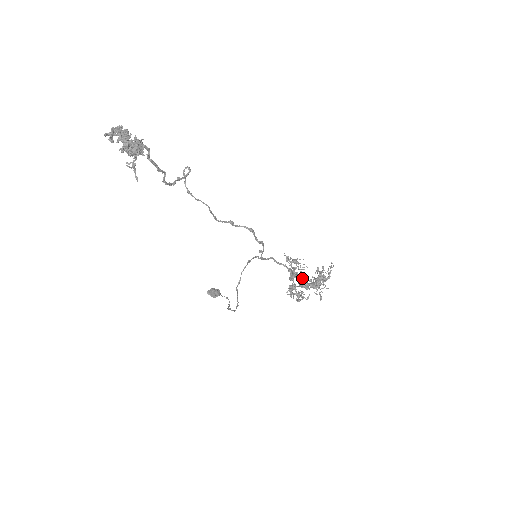
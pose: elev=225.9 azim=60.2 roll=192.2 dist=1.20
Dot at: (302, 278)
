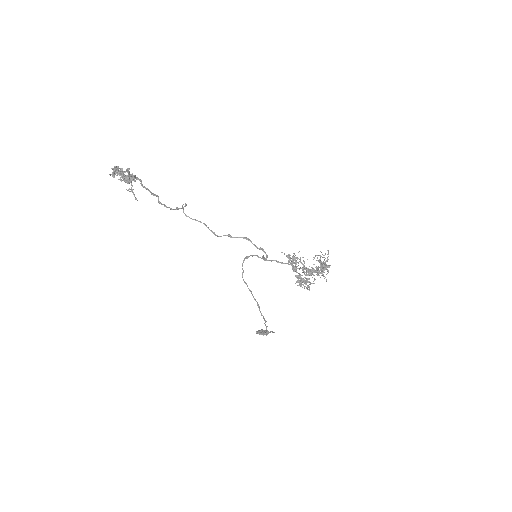
Dot at: (303, 266)
